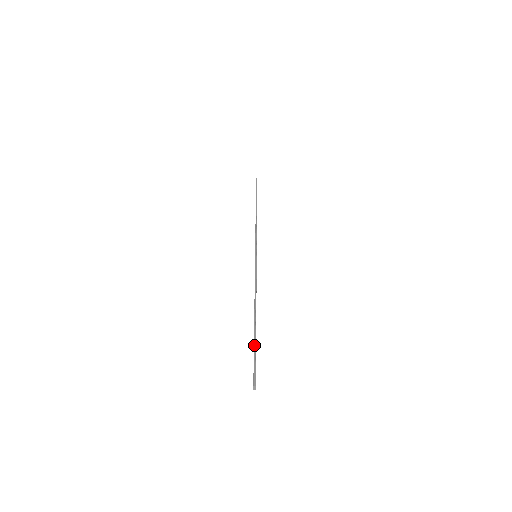
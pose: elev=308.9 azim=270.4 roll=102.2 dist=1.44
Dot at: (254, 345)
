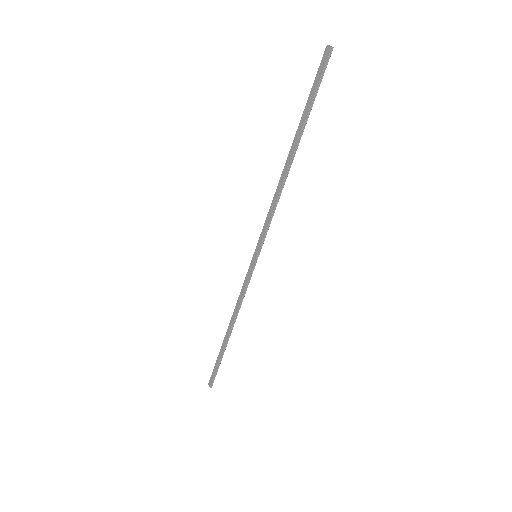
Dot at: occluded
